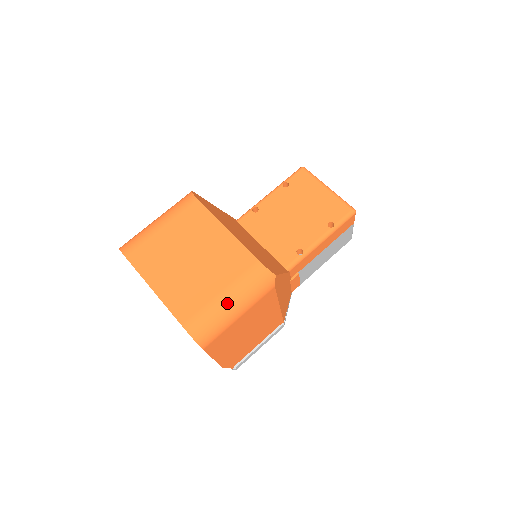
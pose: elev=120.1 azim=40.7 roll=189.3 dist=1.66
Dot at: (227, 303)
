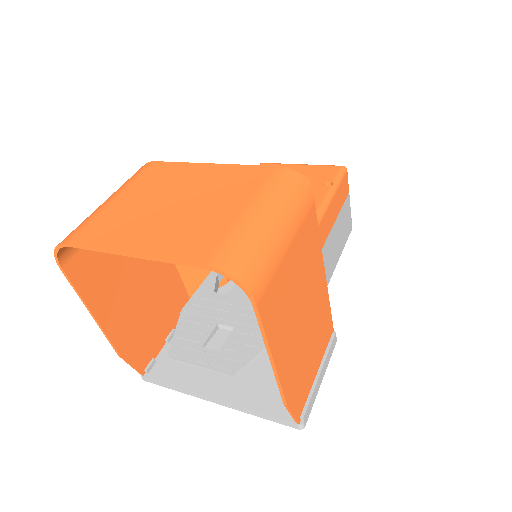
Dot at: (262, 219)
